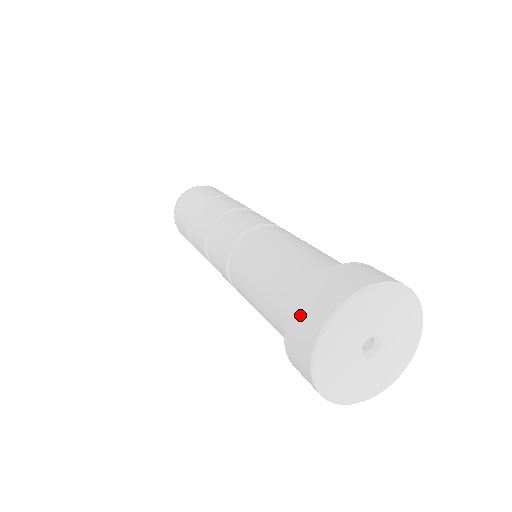
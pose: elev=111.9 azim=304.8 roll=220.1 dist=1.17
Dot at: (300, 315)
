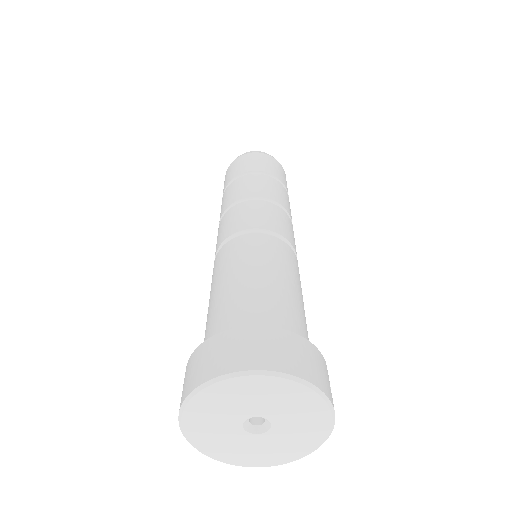
Dot at: (205, 353)
